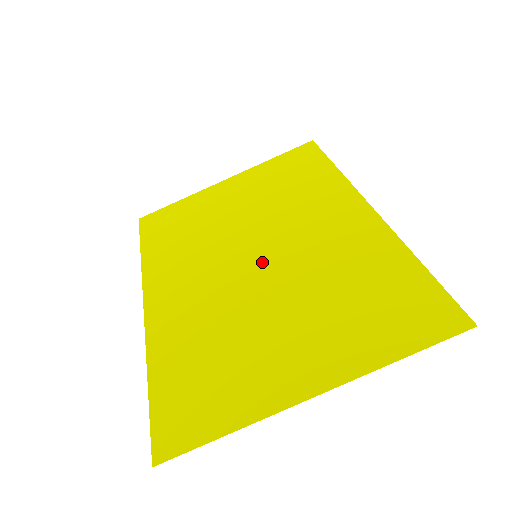
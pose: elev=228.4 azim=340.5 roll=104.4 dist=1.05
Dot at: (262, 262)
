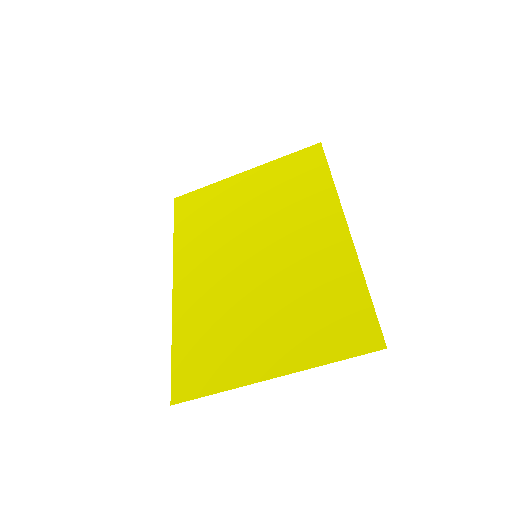
Dot at: (259, 263)
